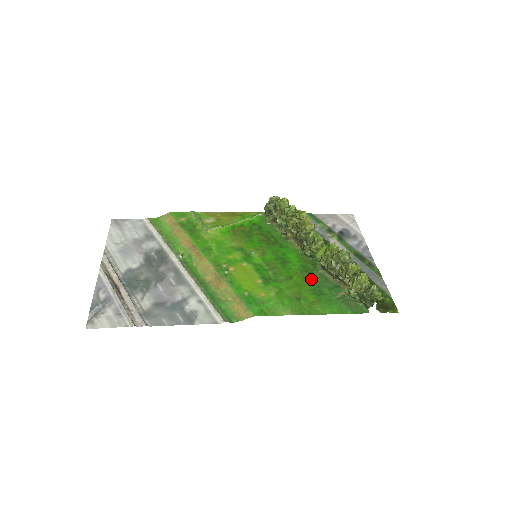
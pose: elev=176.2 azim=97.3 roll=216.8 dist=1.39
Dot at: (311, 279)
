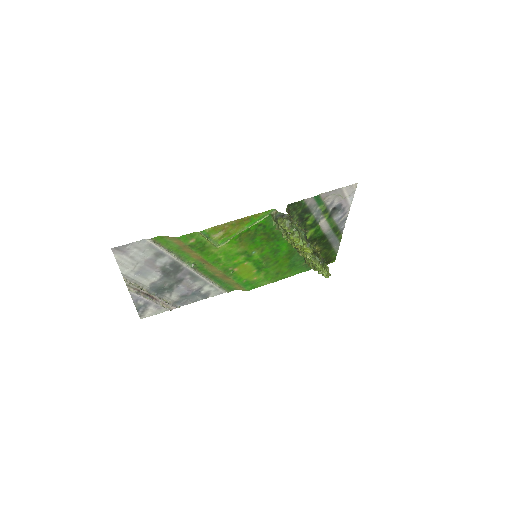
Dot at: (291, 259)
